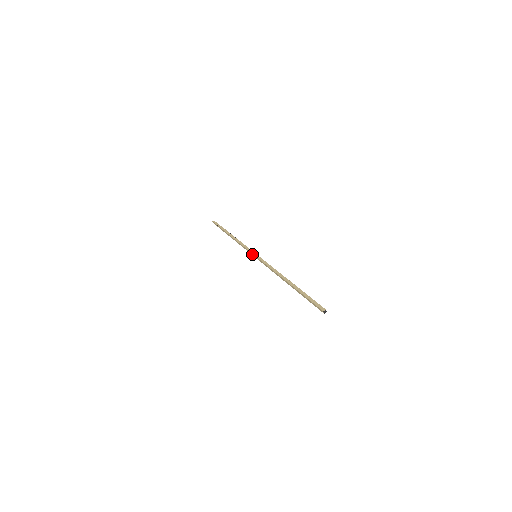
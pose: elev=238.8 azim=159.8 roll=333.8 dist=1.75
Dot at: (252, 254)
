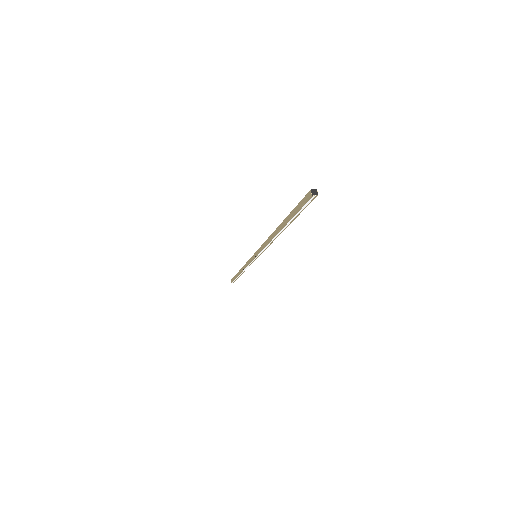
Dot at: (252, 257)
